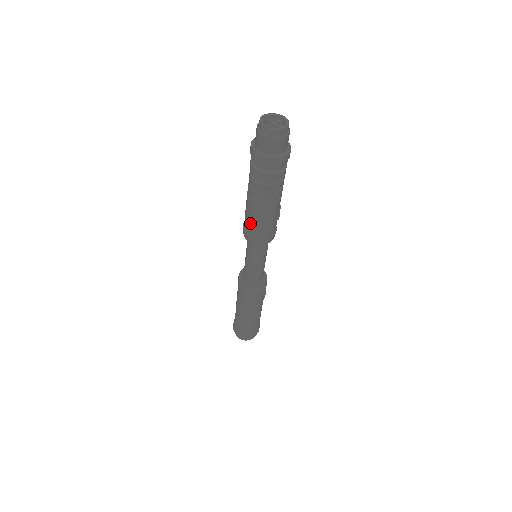
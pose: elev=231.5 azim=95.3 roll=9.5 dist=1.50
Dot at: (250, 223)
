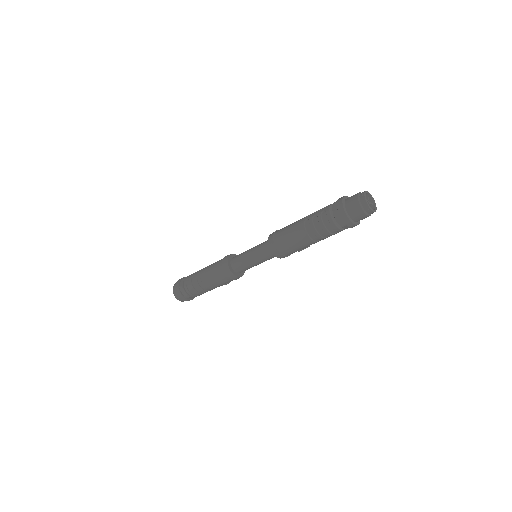
Dot at: (284, 234)
